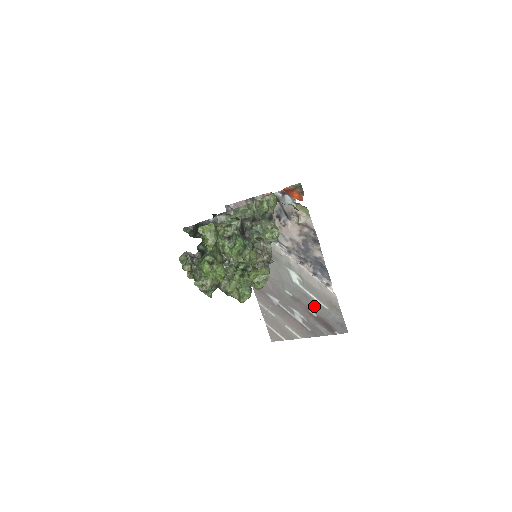
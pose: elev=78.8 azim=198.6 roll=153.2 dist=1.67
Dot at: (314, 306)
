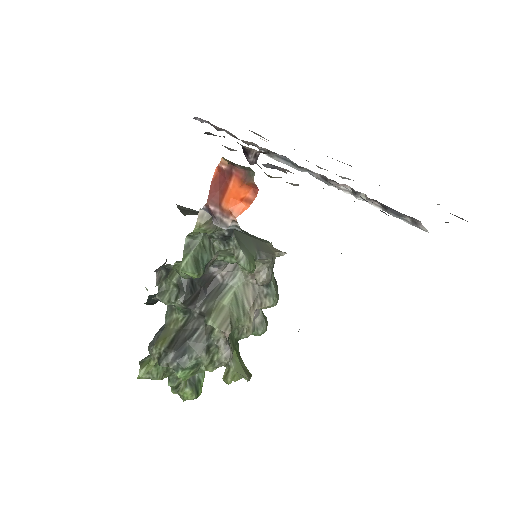
Dot at: occluded
